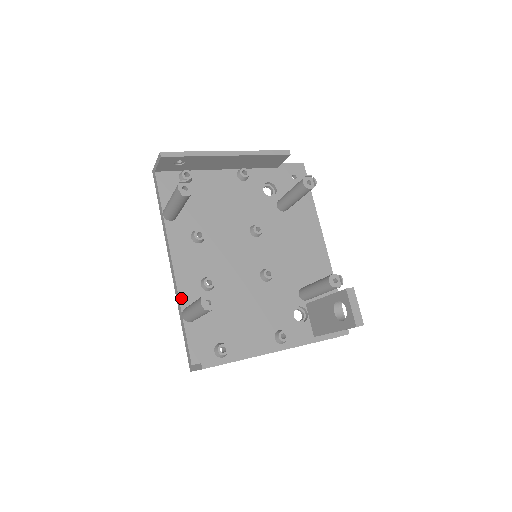
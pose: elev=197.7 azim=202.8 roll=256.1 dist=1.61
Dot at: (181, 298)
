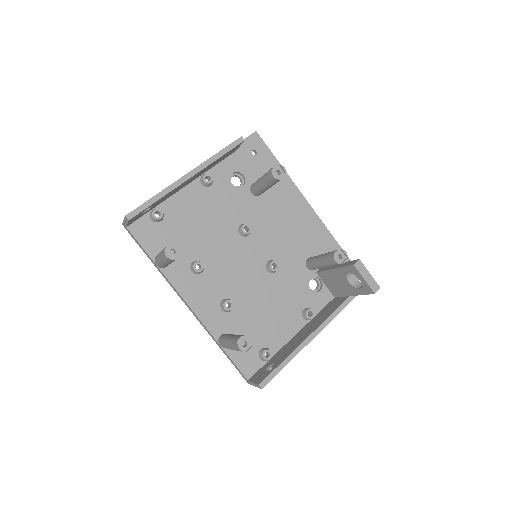
Dot at: (211, 331)
